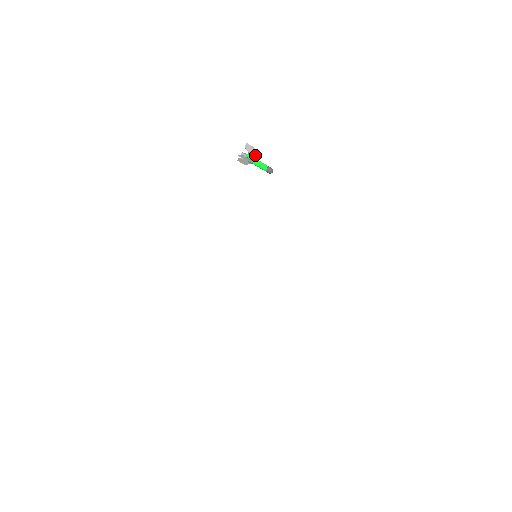
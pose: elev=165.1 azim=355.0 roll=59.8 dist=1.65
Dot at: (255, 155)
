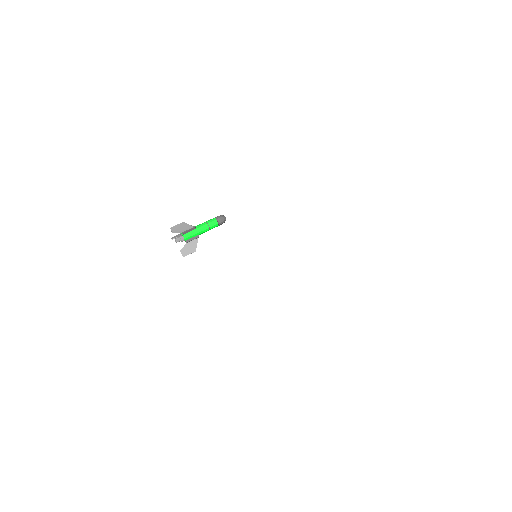
Dot at: (192, 227)
